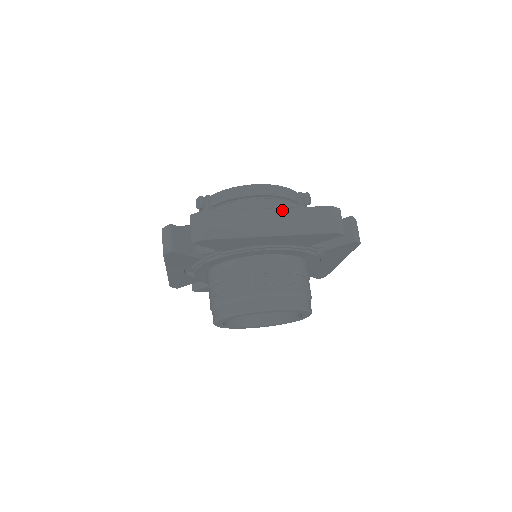
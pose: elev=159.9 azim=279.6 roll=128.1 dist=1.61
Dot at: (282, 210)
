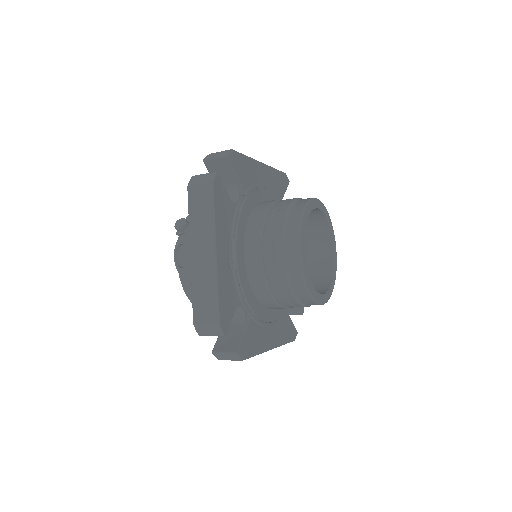
Dot at: occluded
